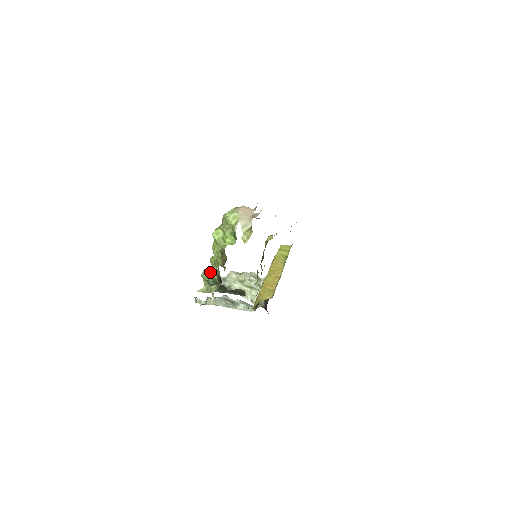
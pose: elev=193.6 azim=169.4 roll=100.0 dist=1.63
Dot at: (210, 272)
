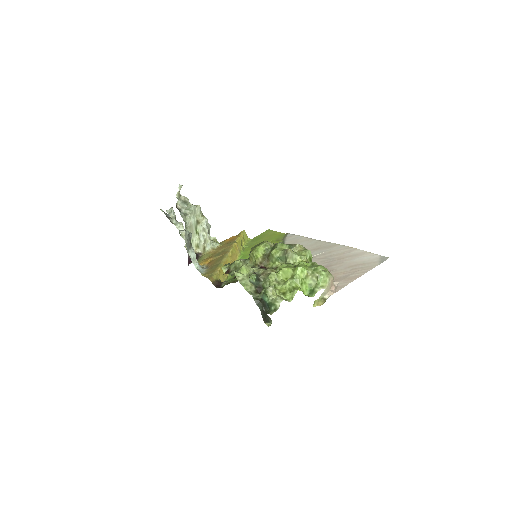
Dot at: (277, 296)
